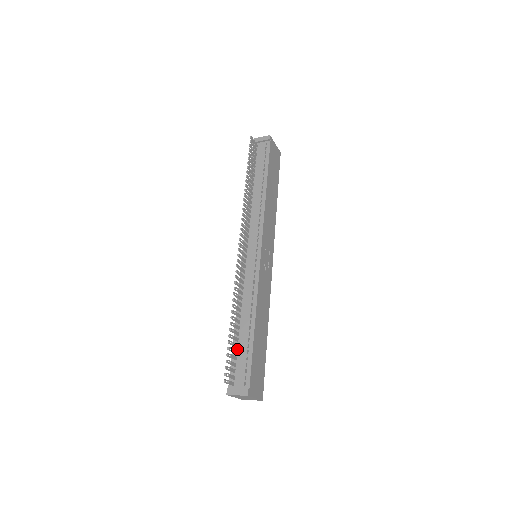
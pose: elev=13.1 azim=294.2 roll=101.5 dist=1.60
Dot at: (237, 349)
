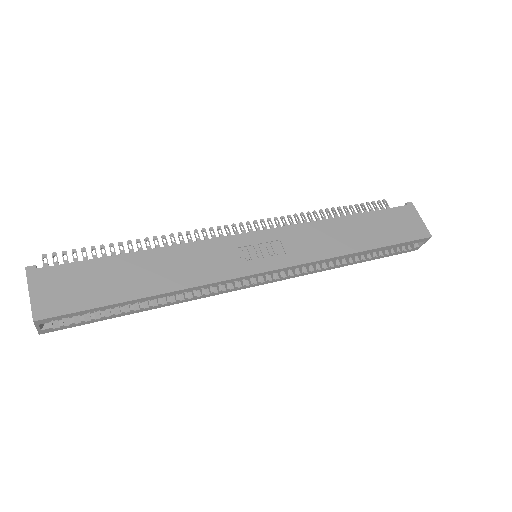
Dot at: occluded
